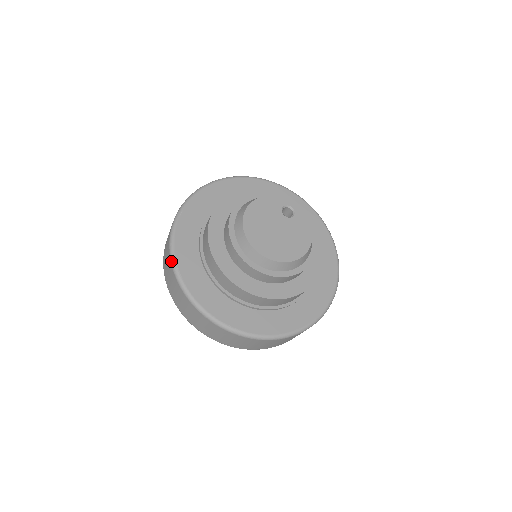
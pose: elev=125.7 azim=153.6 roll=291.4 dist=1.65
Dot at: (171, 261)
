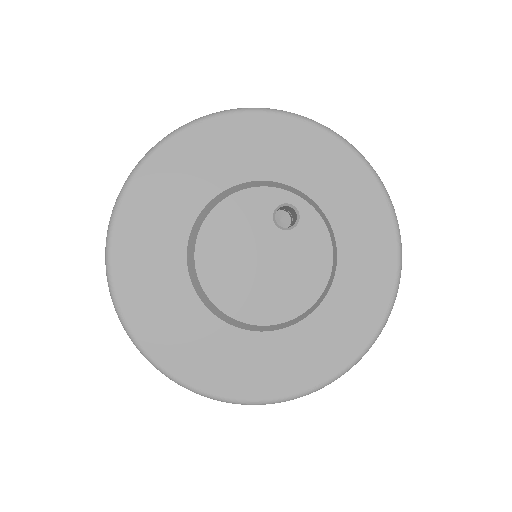
Dot at: (110, 294)
